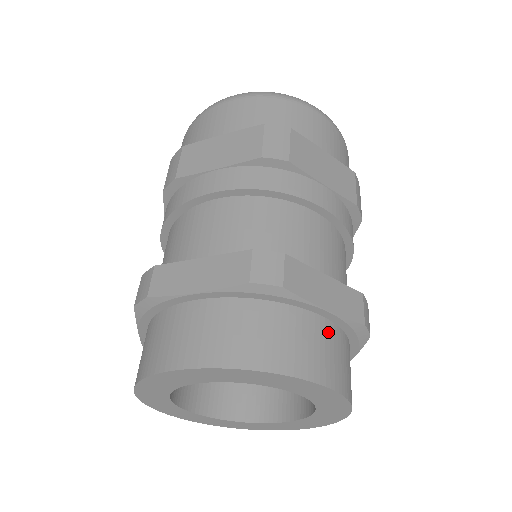
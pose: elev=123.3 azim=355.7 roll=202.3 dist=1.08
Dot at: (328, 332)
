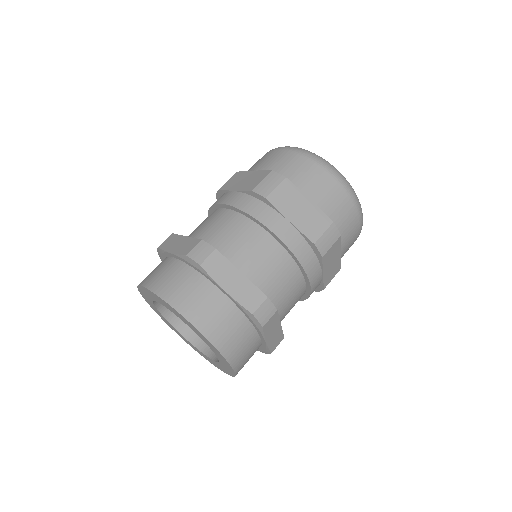
Dot at: (256, 348)
